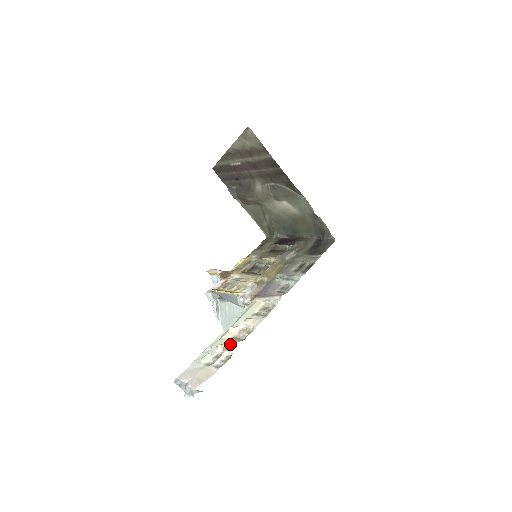
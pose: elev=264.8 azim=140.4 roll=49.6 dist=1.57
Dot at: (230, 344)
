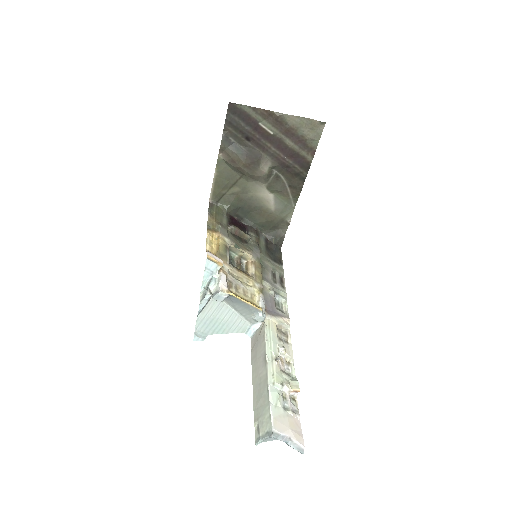
Dot at: (297, 385)
